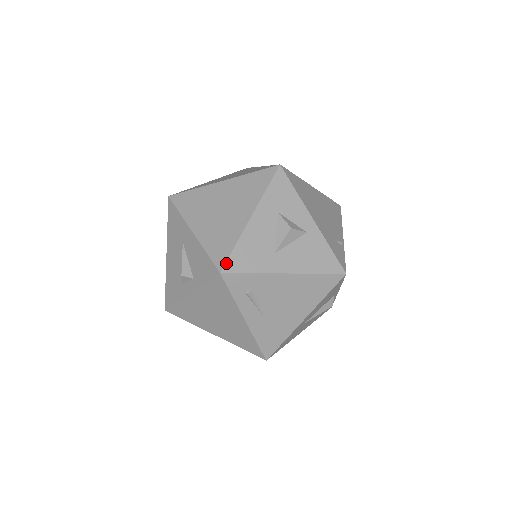
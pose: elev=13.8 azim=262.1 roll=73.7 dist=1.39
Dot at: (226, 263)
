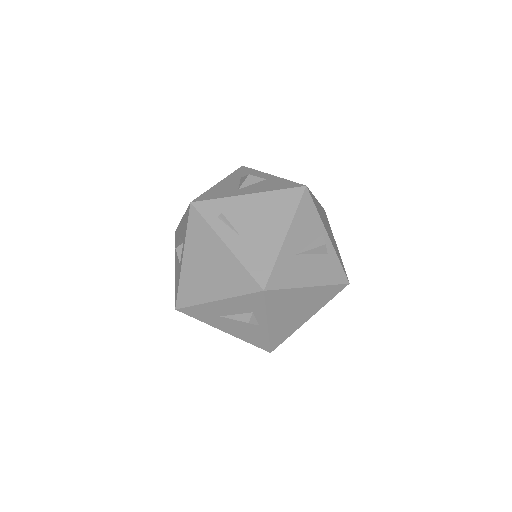
Dot at: (196, 199)
